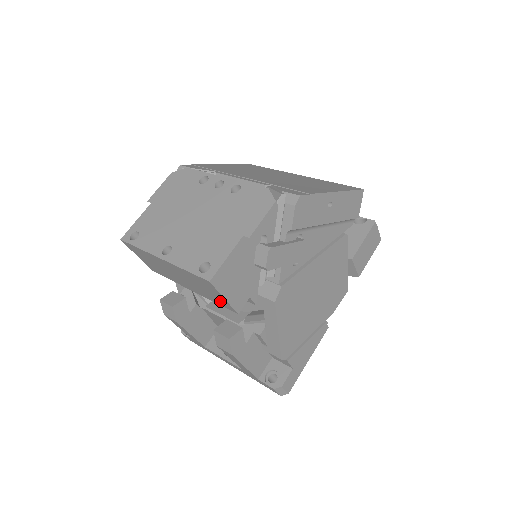
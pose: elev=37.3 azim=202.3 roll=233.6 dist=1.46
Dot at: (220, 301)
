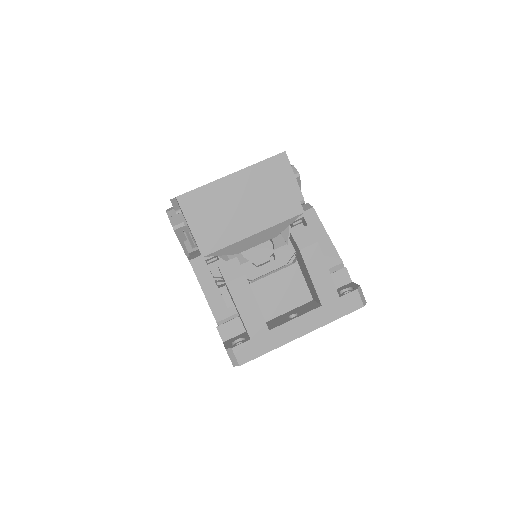
Dot at: (288, 193)
